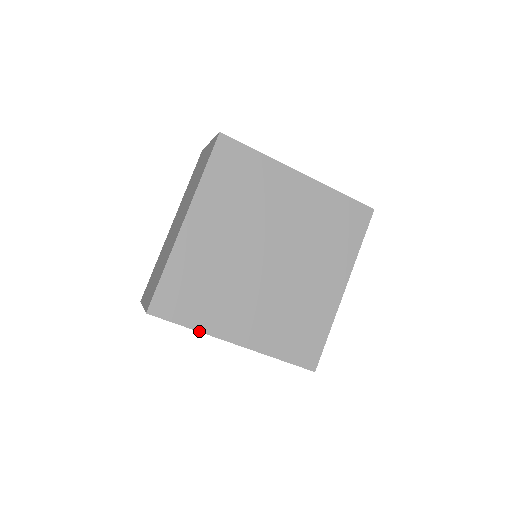
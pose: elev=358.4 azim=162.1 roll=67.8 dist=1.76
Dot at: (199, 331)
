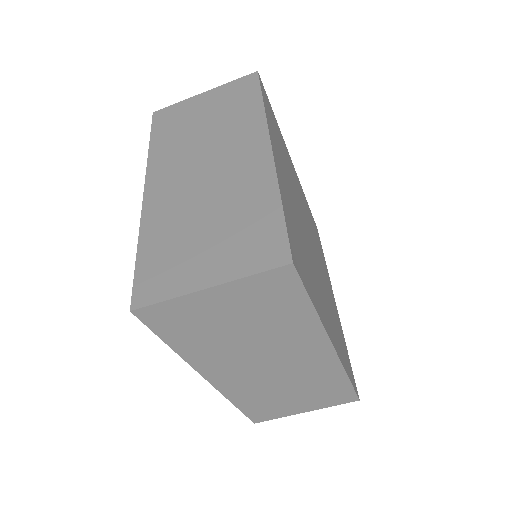
Dot at: (265, 111)
